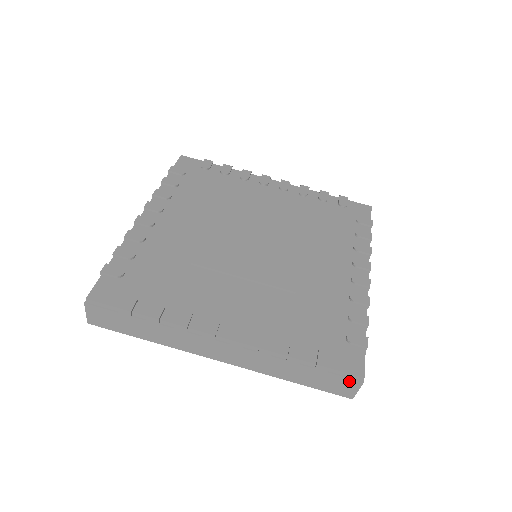
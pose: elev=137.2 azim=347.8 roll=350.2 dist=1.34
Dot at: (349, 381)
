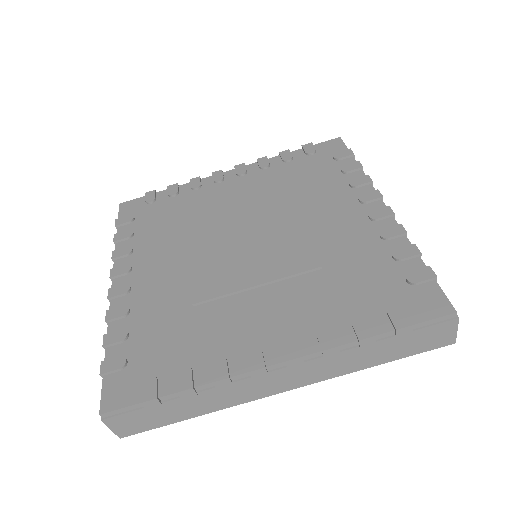
Dot at: (442, 326)
